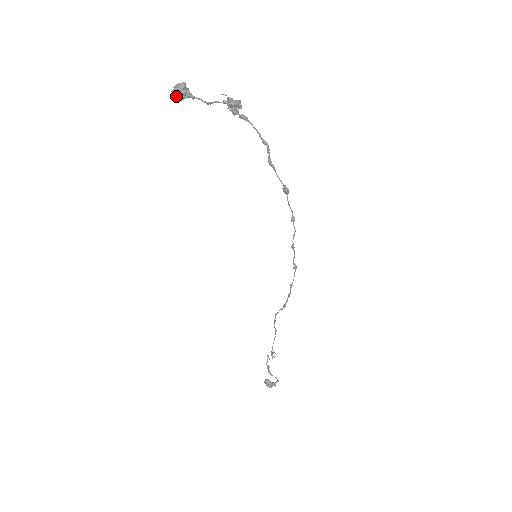
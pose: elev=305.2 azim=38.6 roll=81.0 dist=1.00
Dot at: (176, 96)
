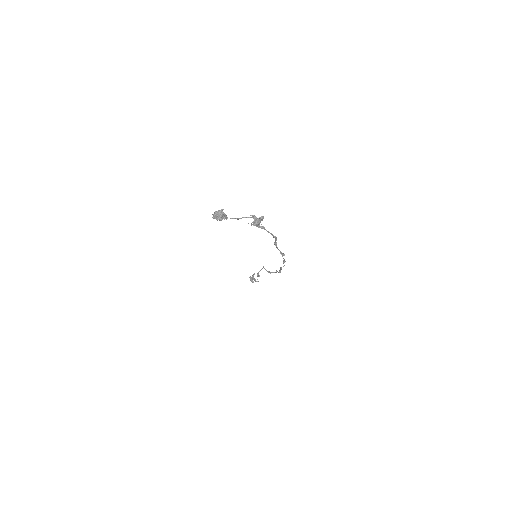
Dot at: (215, 218)
